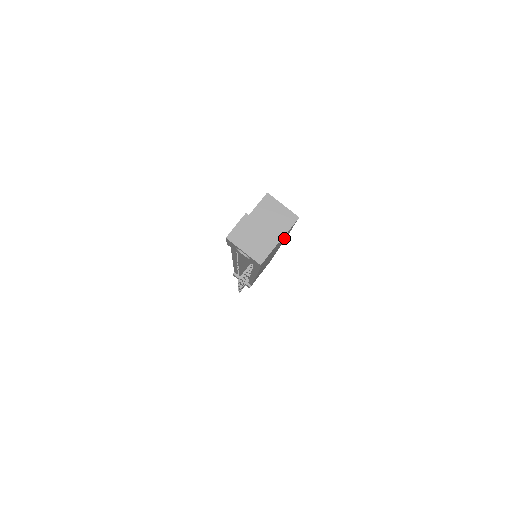
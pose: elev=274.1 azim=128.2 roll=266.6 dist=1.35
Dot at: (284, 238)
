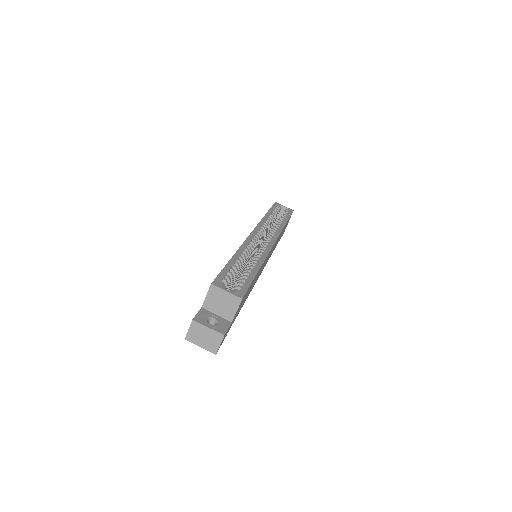
Dot at: occluded
